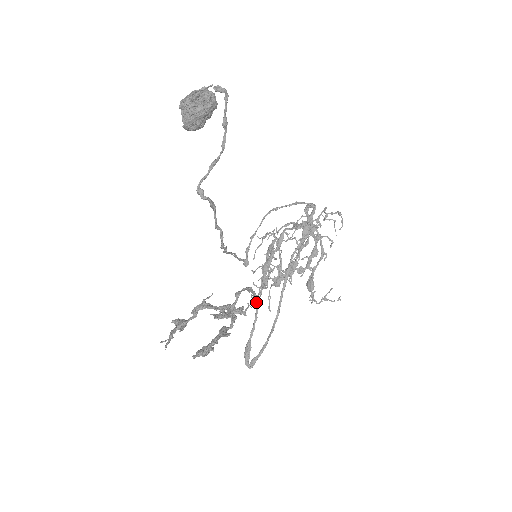
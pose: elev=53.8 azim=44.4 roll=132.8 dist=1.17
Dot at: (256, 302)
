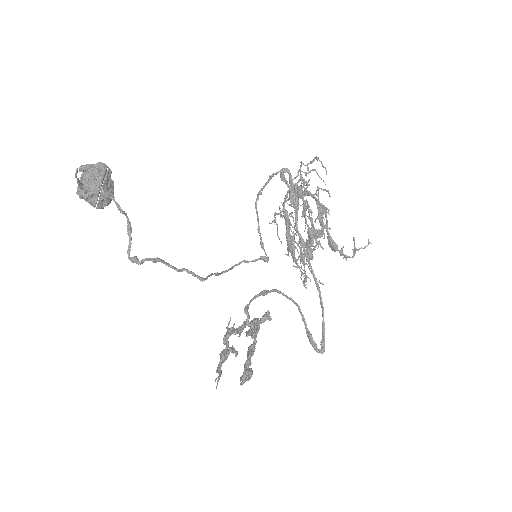
Dot at: (285, 295)
